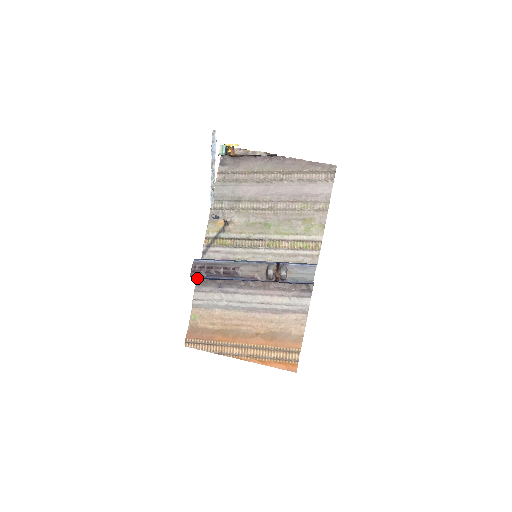
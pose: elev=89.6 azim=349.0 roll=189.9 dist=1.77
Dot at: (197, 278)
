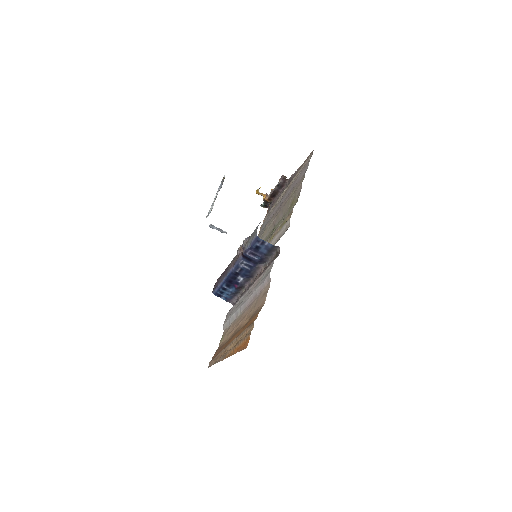
Dot at: (216, 293)
